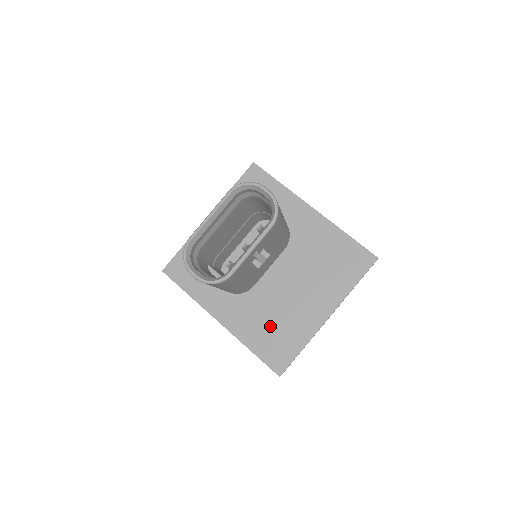
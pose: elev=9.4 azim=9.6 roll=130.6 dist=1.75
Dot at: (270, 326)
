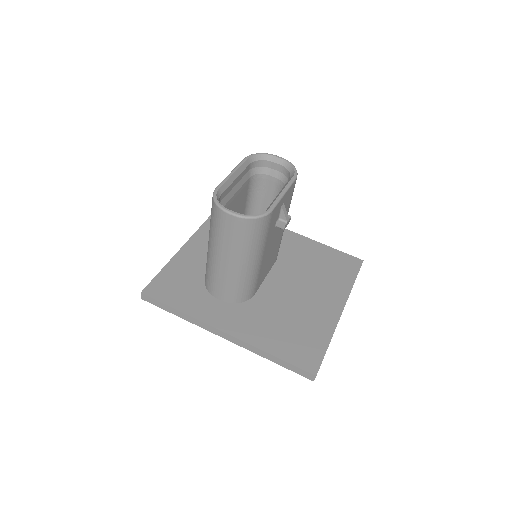
Dot at: (286, 327)
